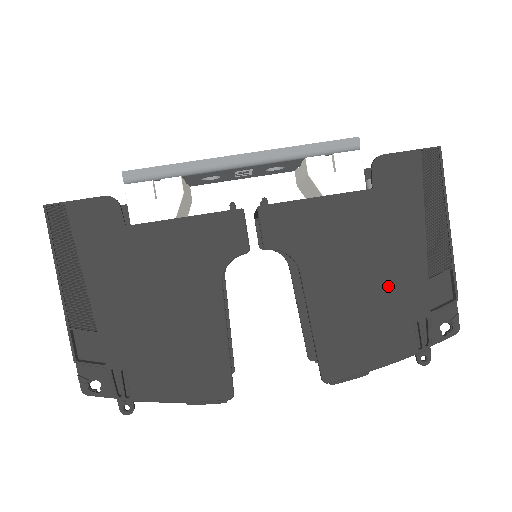
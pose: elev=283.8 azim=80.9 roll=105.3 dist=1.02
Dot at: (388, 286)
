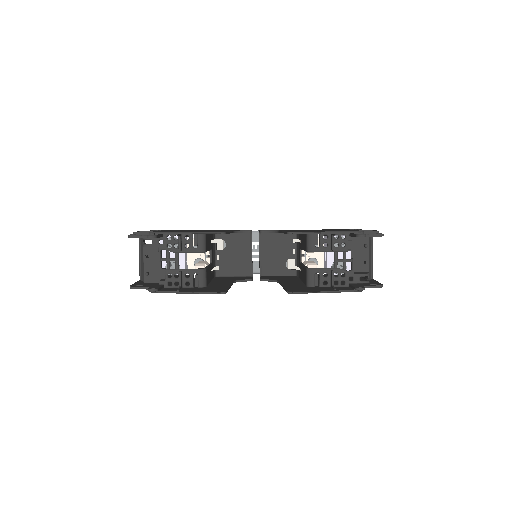
Dot at: occluded
